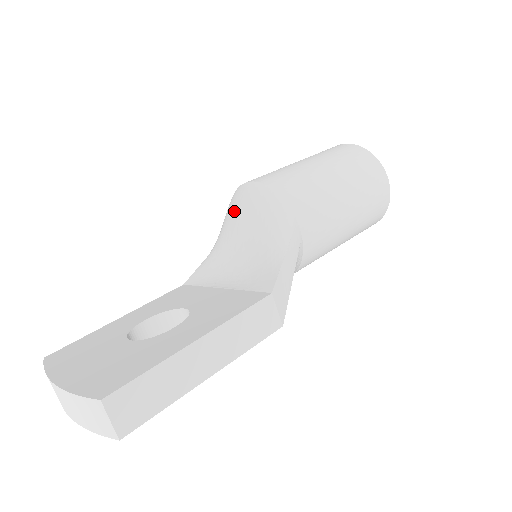
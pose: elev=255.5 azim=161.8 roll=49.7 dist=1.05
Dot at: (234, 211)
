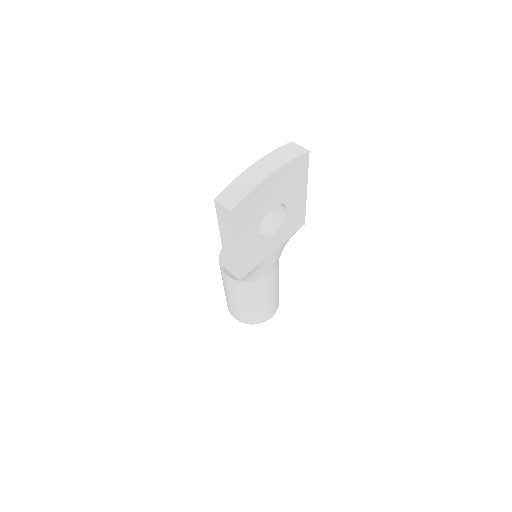
Dot at: occluded
